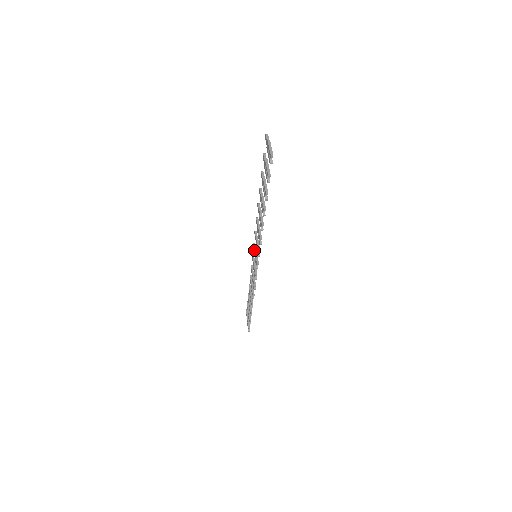
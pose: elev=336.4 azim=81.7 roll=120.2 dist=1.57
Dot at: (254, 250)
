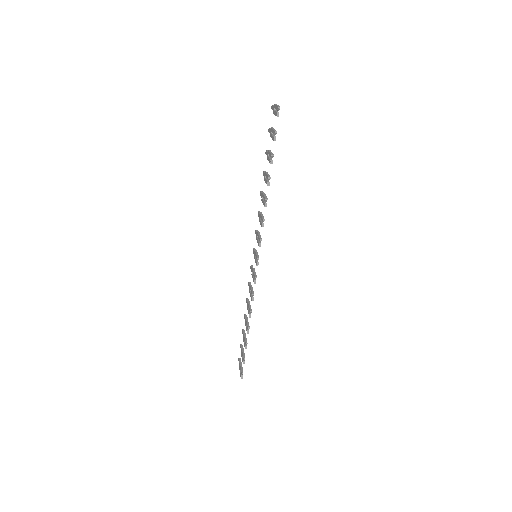
Dot at: (254, 251)
